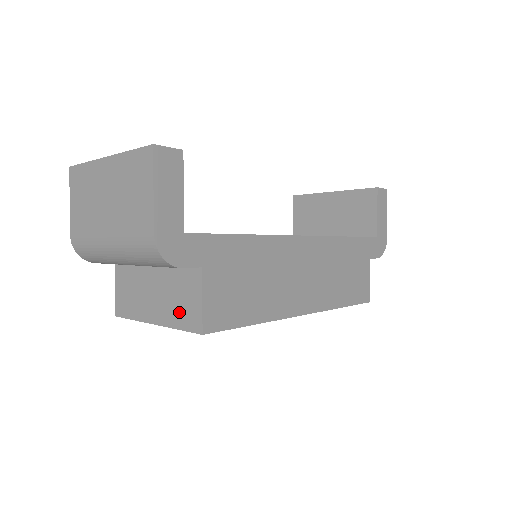
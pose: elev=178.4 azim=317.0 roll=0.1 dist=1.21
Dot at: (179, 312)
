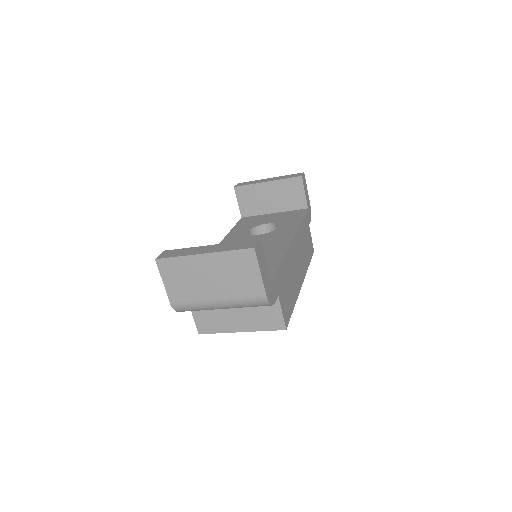
Dot at: (263, 322)
